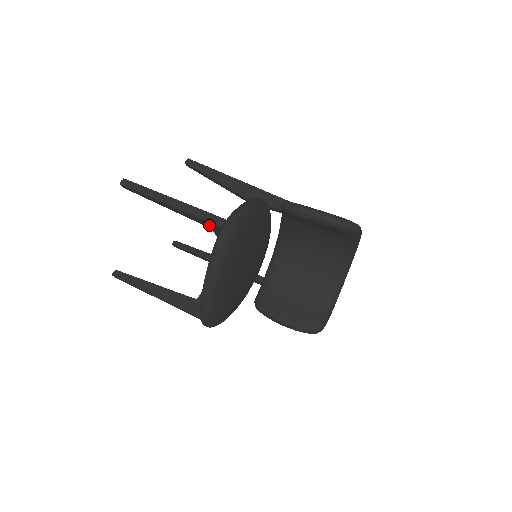
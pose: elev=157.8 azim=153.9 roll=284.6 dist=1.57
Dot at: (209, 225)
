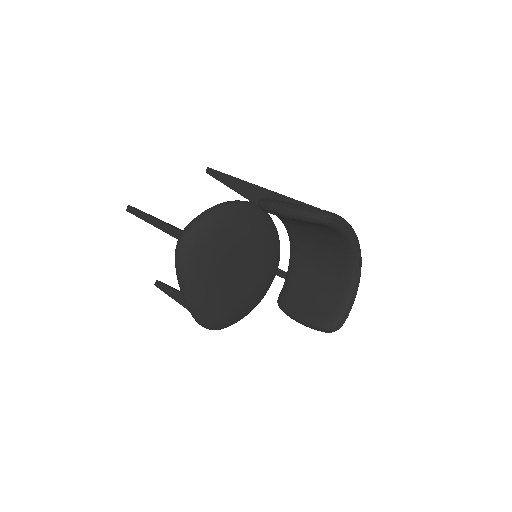
Dot at: occluded
